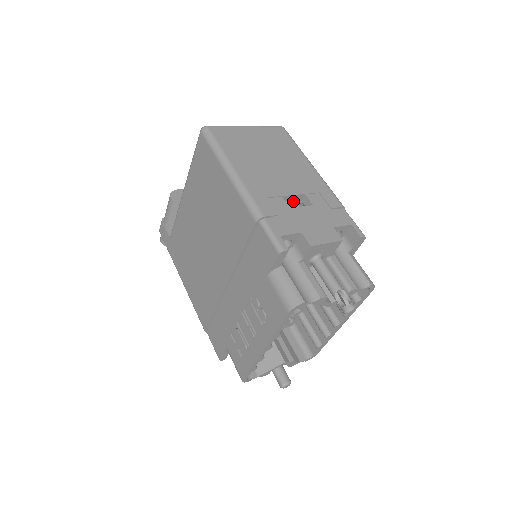
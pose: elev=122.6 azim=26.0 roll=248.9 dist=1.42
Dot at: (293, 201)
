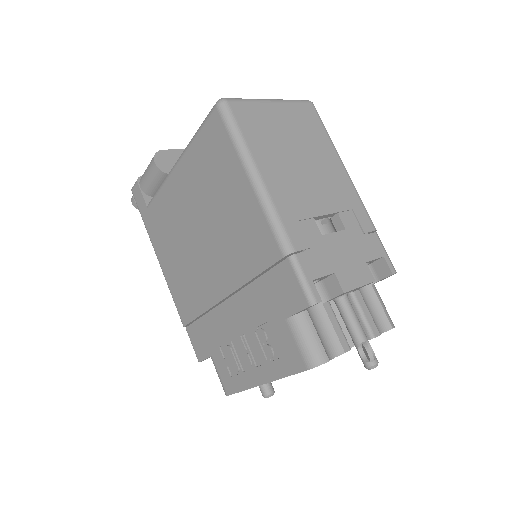
Dot at: occluded
